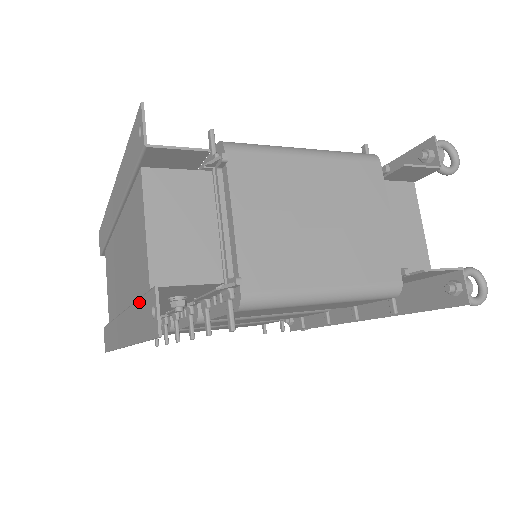
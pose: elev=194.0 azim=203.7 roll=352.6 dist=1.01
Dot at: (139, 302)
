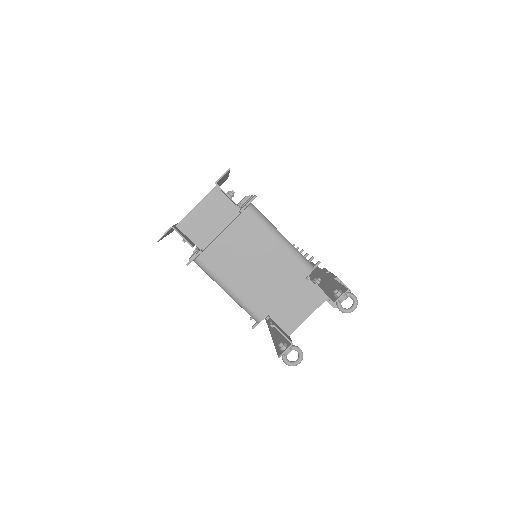
Dot at: occluded
